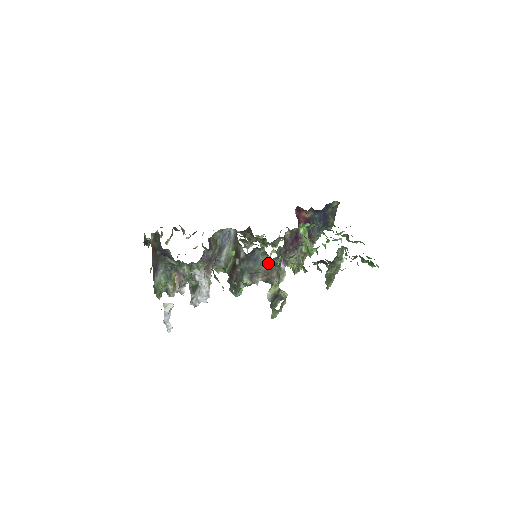
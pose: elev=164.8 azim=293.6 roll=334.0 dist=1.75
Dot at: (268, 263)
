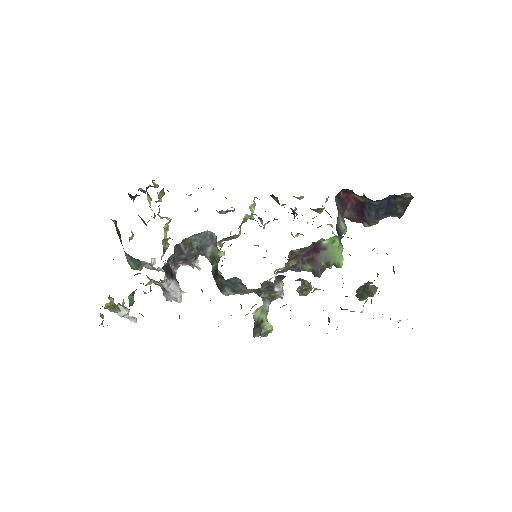
Dot at: (250, 292)
